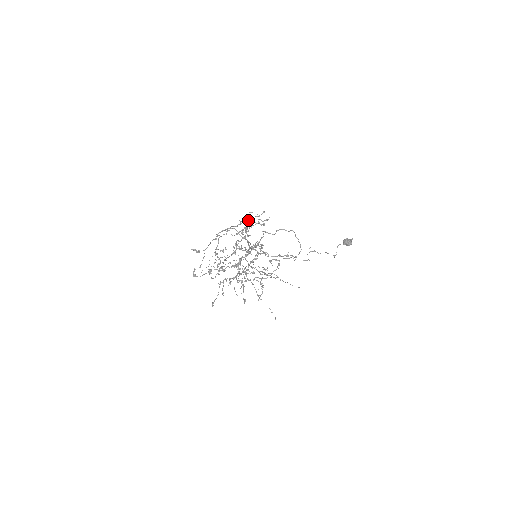
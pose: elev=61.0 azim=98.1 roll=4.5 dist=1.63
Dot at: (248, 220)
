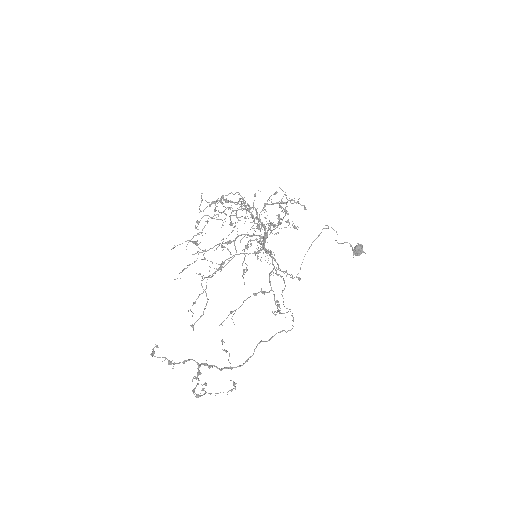
Dot at: occluded
